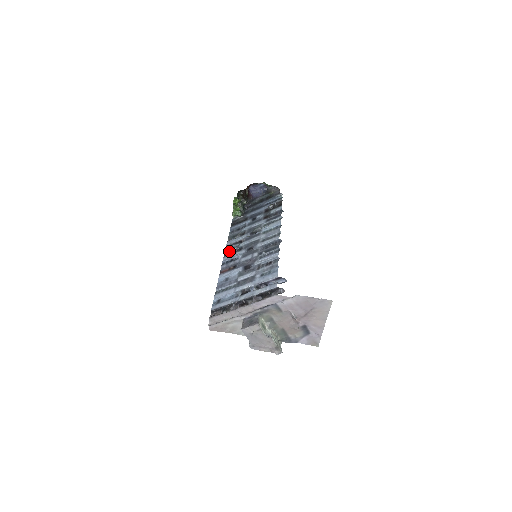
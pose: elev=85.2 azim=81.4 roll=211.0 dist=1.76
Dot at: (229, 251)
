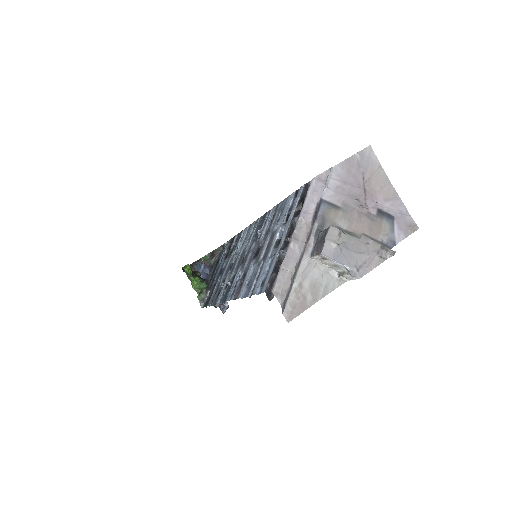
Dot at: (225, 295)
